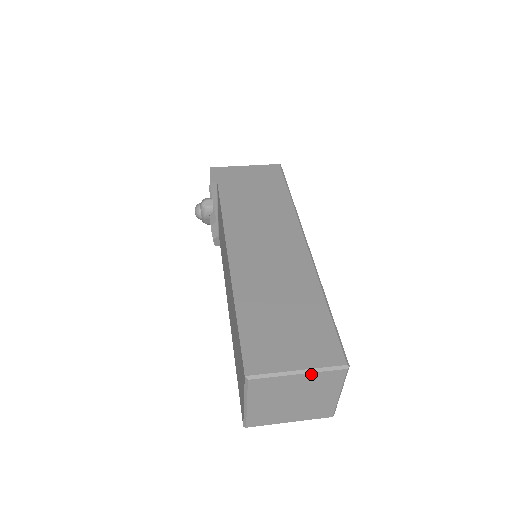
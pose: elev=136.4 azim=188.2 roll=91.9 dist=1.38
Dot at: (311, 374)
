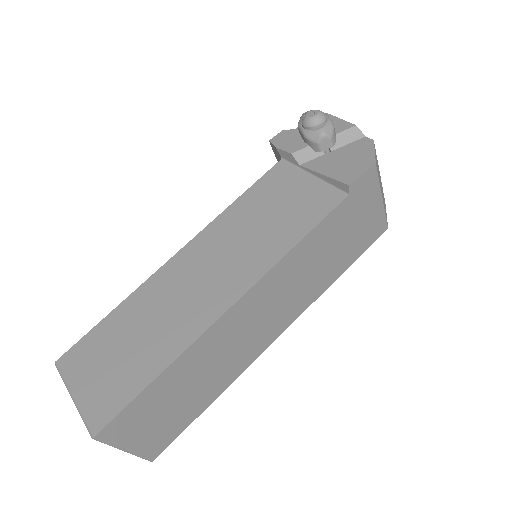
Dot at: (130, 451)
